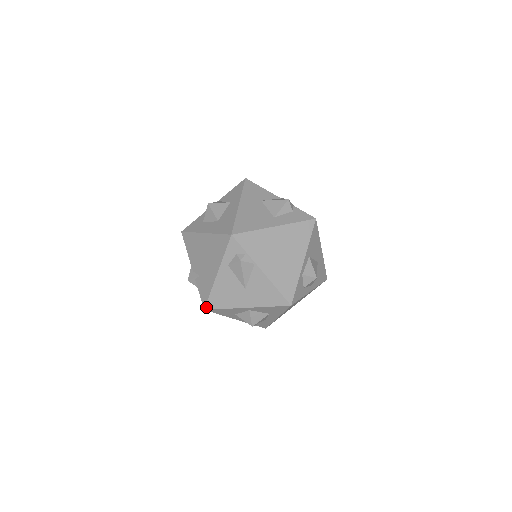
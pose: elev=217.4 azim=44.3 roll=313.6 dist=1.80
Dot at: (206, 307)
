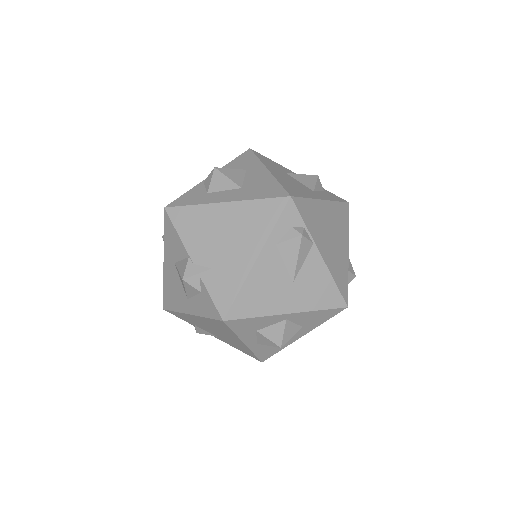
Dot at: (227, 316)
